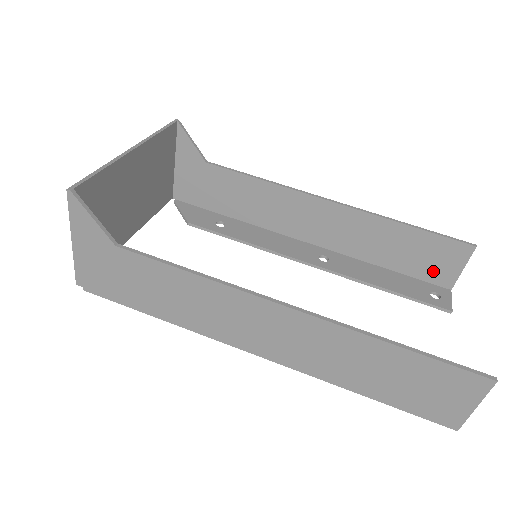
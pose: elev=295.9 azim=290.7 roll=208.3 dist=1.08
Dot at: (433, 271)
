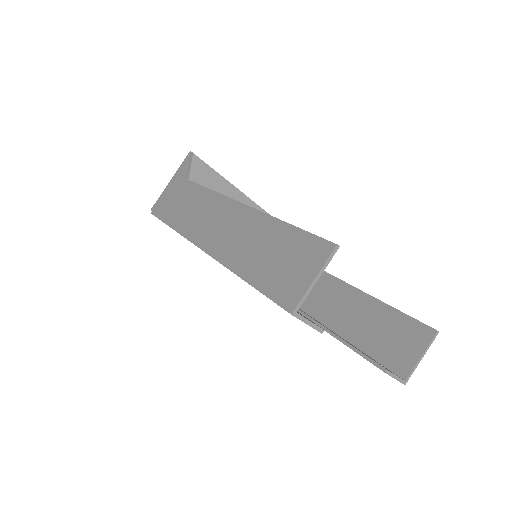
Dot at: (394, 355)
